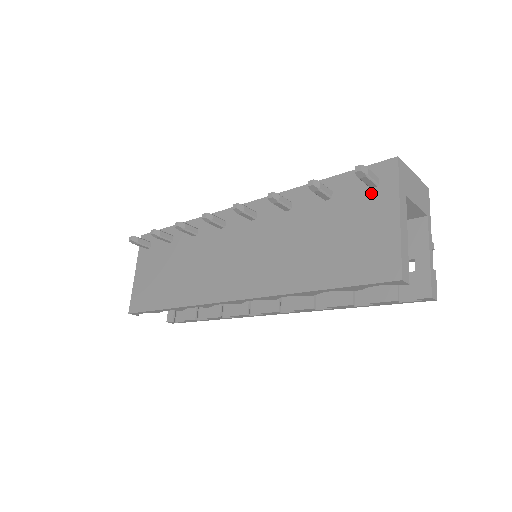
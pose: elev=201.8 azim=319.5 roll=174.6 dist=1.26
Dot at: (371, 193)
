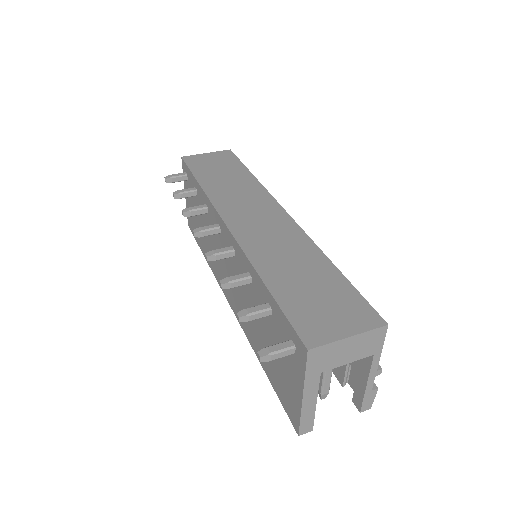
Dot at: occluded
